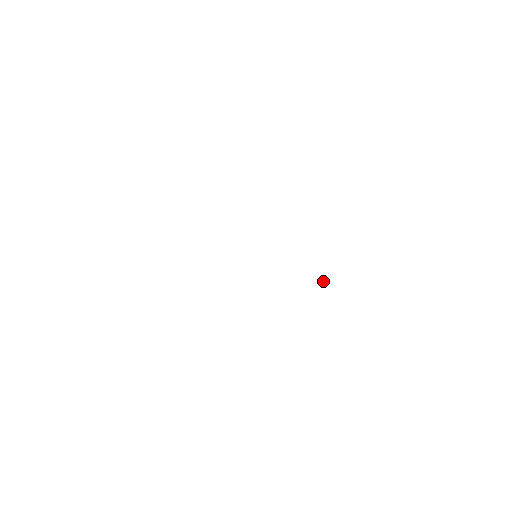
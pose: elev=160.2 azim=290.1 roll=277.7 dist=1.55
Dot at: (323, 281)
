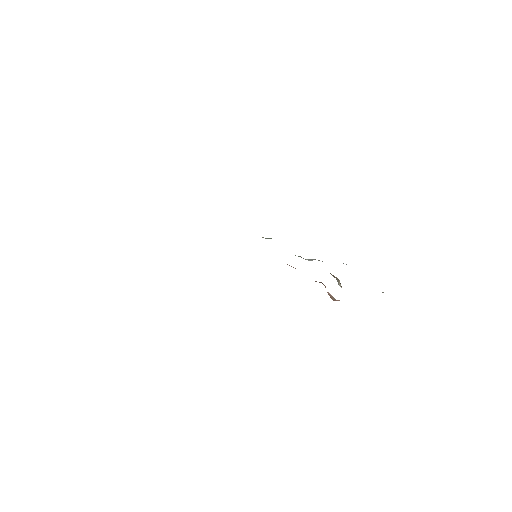
Dot at: occluded
